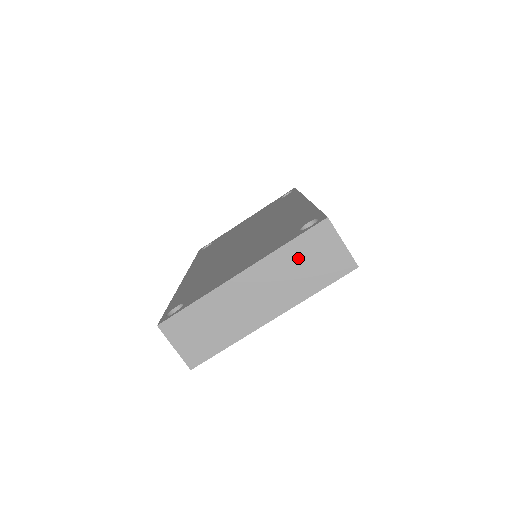
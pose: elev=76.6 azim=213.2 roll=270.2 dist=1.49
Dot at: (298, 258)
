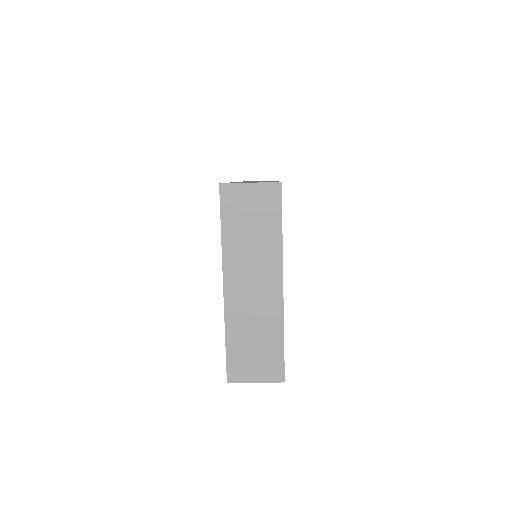
Dot at: (240, 231)
